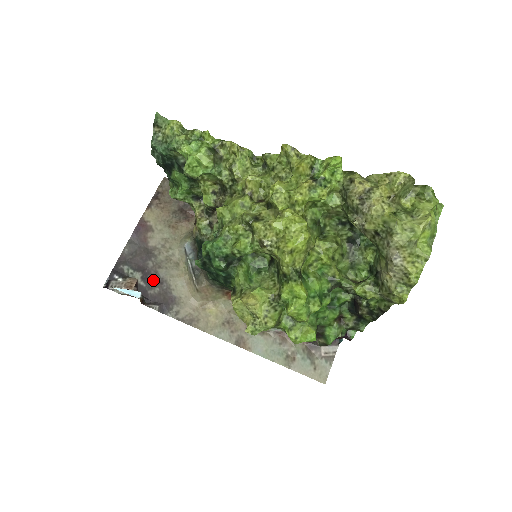
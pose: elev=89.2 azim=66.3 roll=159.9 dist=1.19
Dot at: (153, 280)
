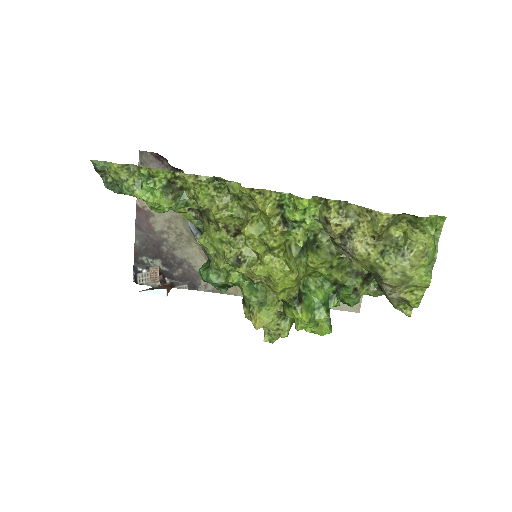
Dot at: (173, 263)
